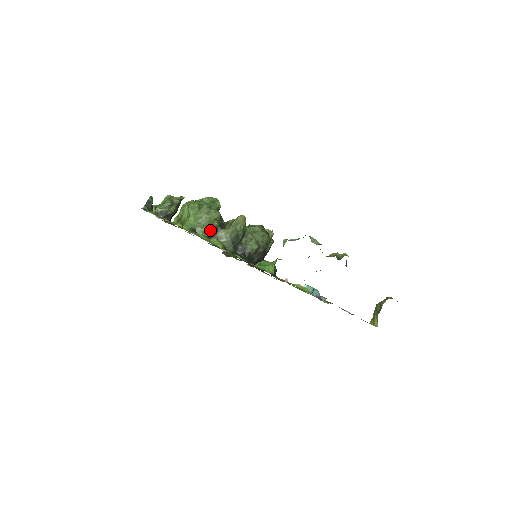
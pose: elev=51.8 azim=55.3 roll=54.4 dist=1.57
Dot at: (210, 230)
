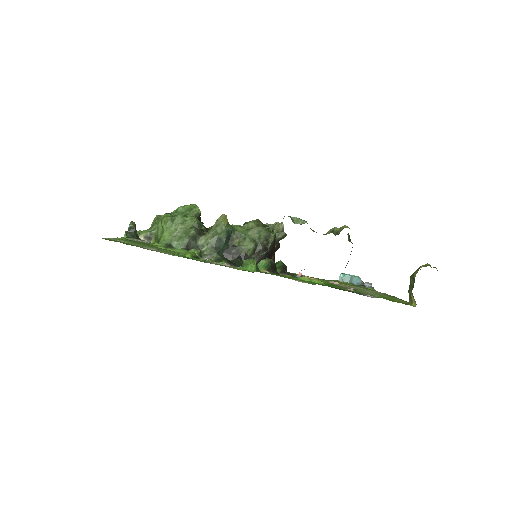
Dot at: (187, 241)
